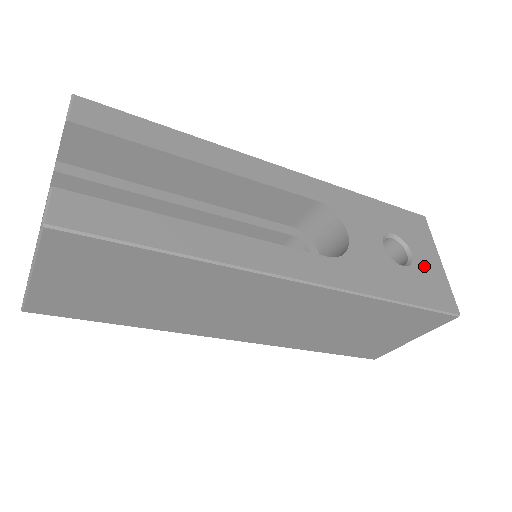
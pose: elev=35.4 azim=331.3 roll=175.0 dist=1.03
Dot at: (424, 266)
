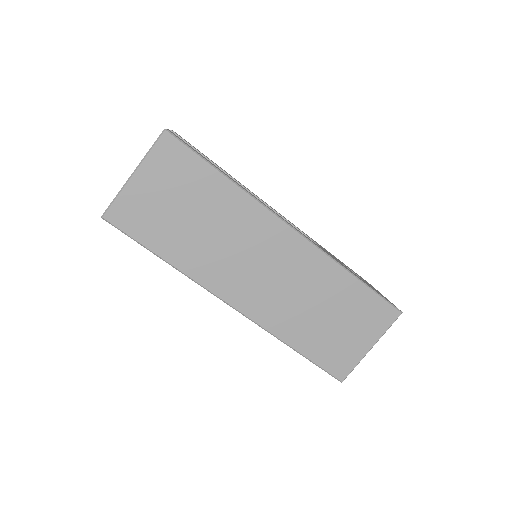
Dot at: (372, 287)
